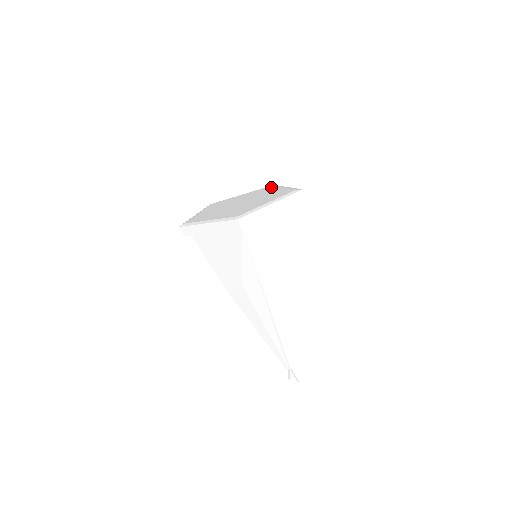
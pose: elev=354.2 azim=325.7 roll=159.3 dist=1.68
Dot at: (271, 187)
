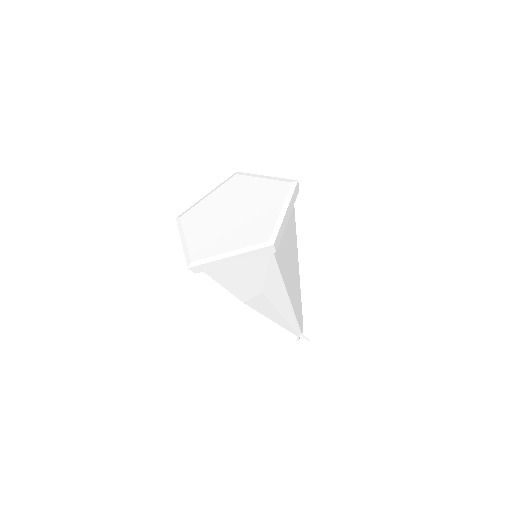
Dot at: (241, 178)
